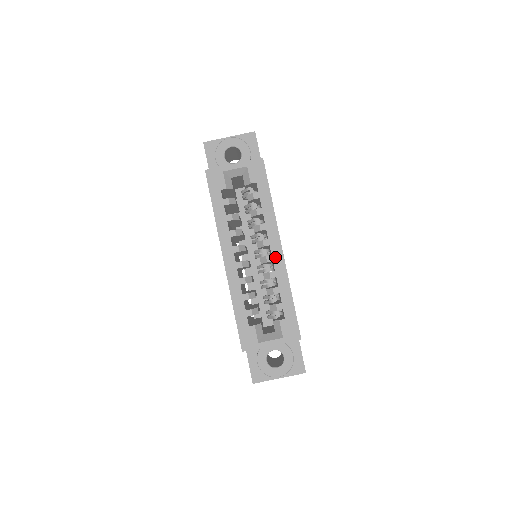
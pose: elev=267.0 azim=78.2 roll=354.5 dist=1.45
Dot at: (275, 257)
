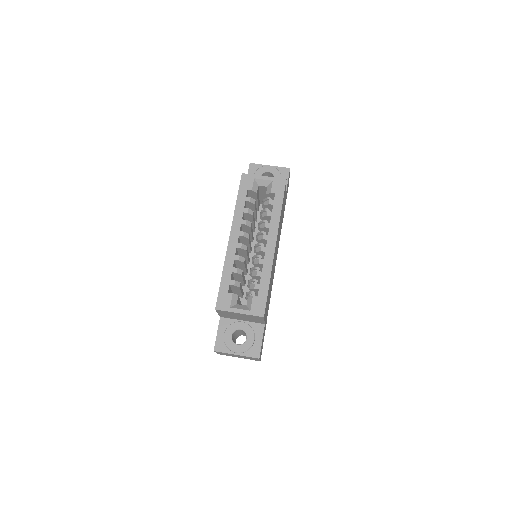
Dot at: (268, 249)
